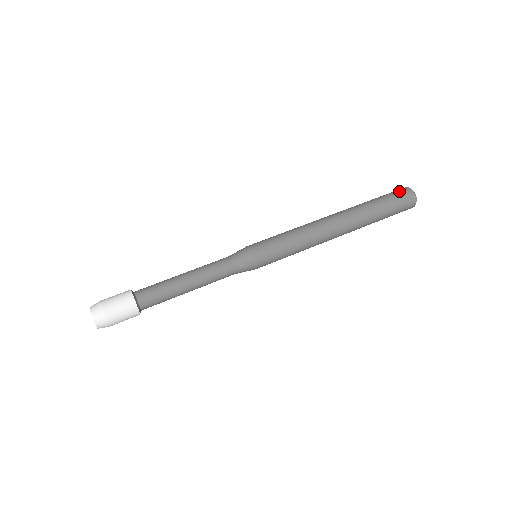
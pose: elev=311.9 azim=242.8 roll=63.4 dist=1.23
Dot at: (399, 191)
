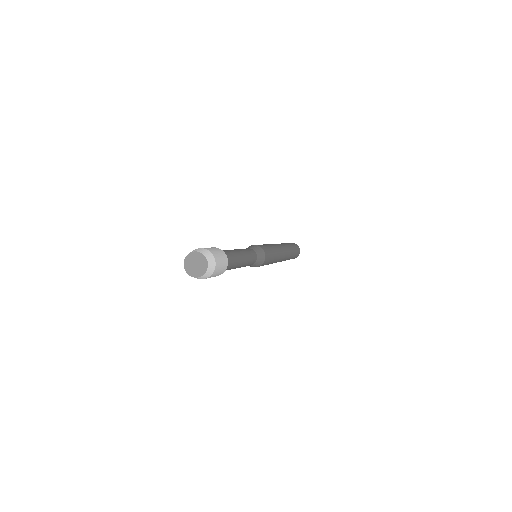
Dot at: occluded
